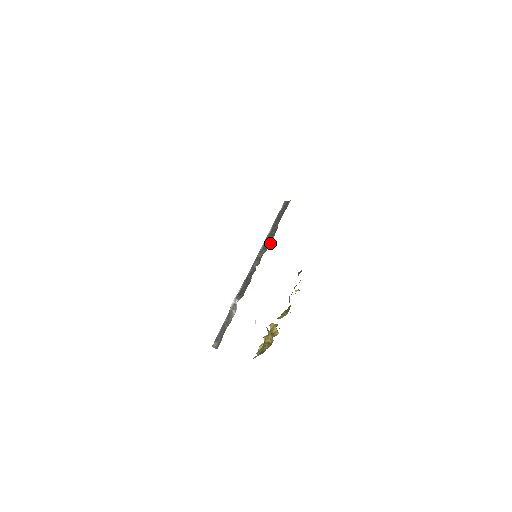
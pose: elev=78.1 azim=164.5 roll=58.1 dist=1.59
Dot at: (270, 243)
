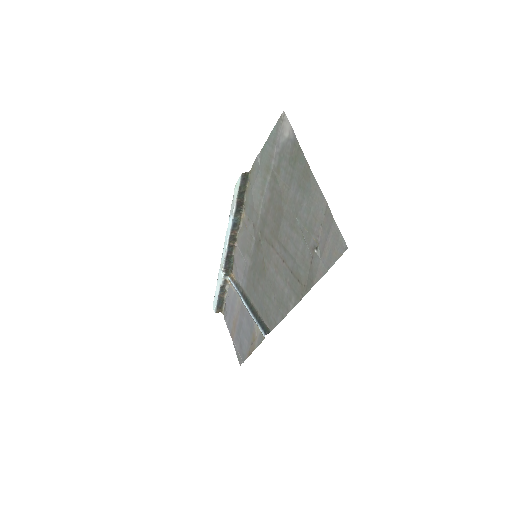
Dot at: (240, 220)
